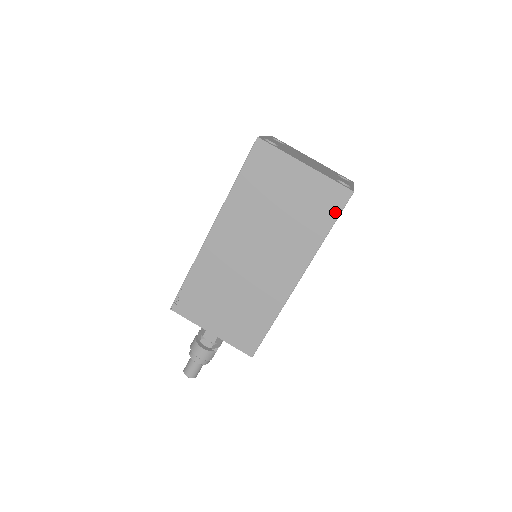
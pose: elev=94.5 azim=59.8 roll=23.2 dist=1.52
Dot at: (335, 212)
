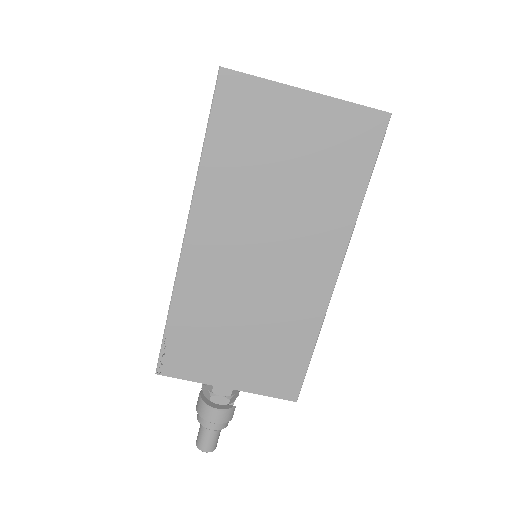
Dot at: (370, 154)
